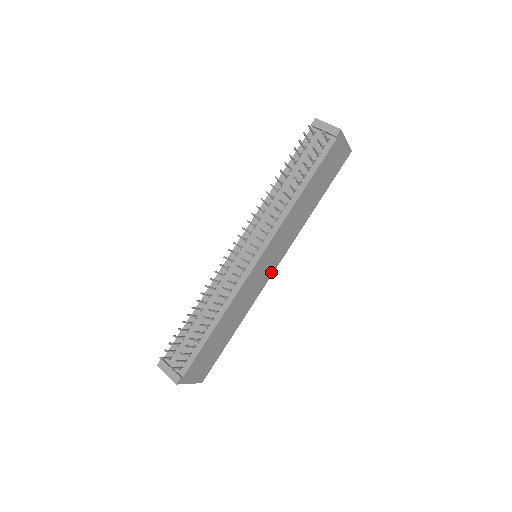
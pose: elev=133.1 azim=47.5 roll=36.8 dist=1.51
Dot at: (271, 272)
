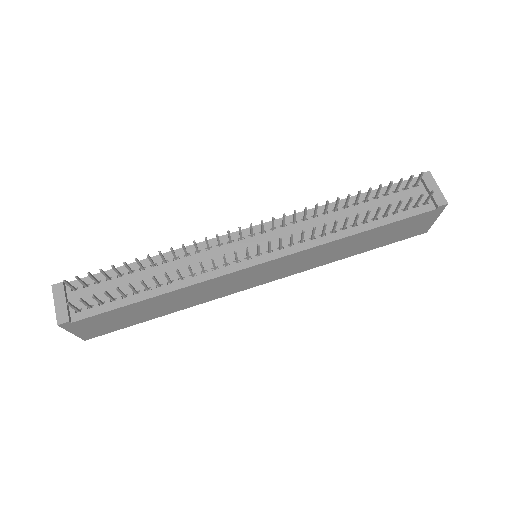
Dot at: (255, 284)
